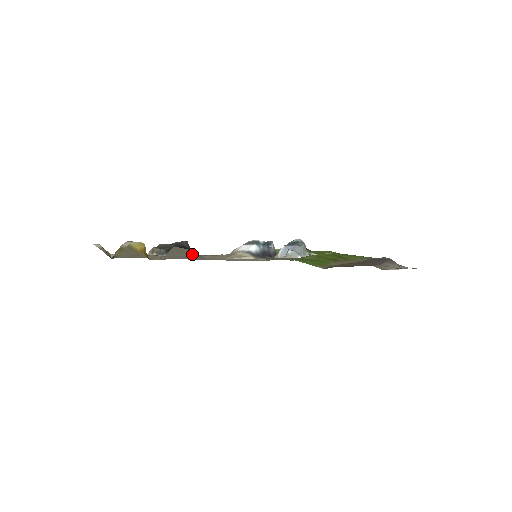
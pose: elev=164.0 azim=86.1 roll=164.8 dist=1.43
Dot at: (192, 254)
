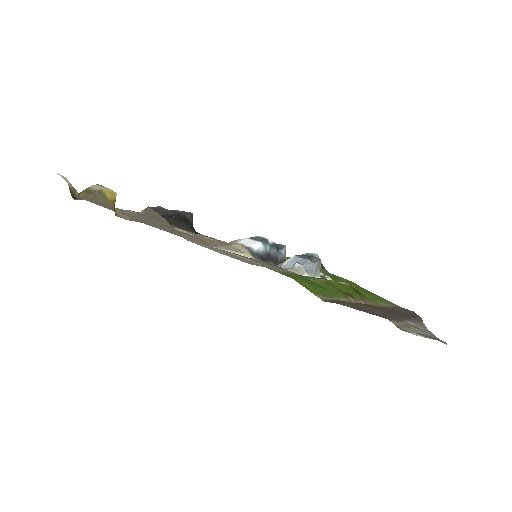
Dot at: (169, 226)
